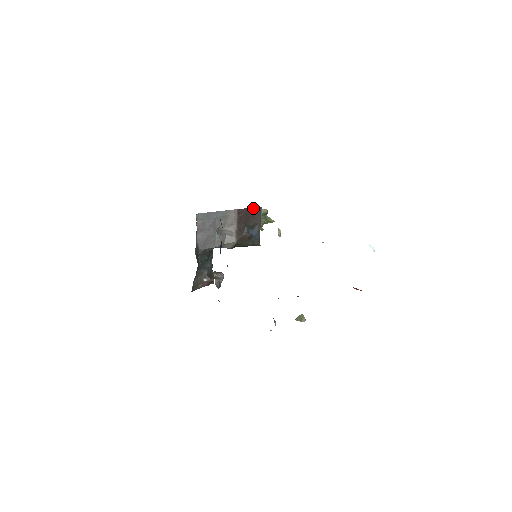
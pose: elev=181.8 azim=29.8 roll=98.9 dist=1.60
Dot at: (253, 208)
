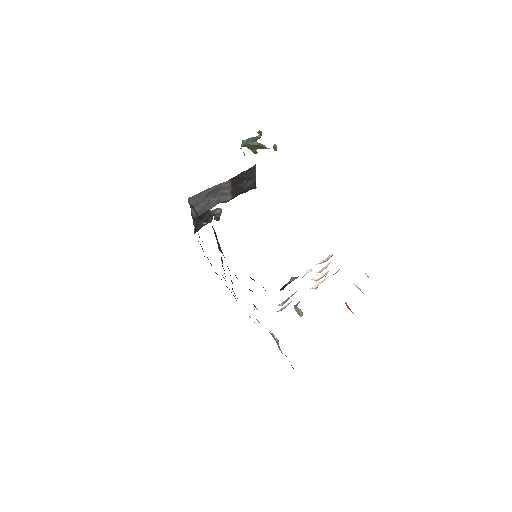
Dot at: (247, 170)
